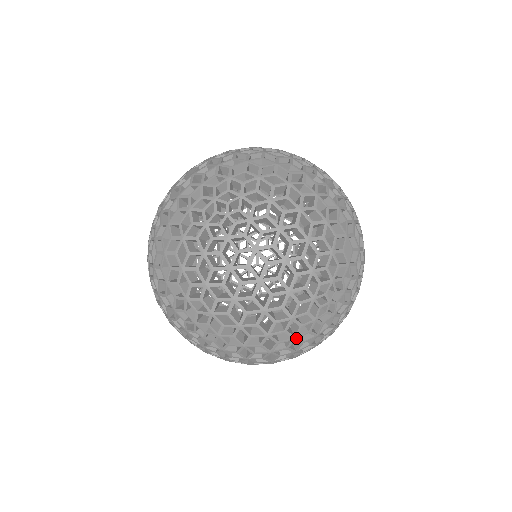
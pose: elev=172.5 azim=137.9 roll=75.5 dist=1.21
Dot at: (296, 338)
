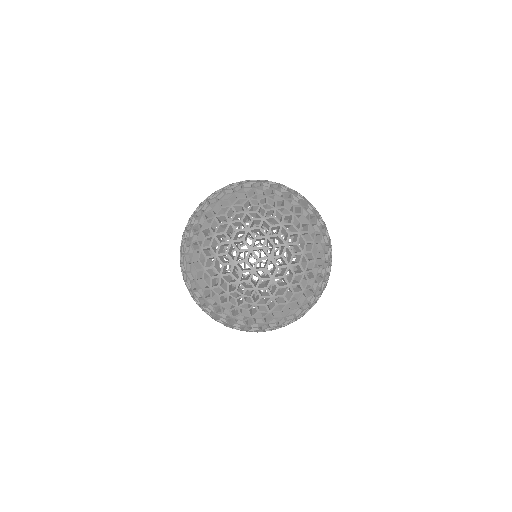
Dot at: (322, 290)
